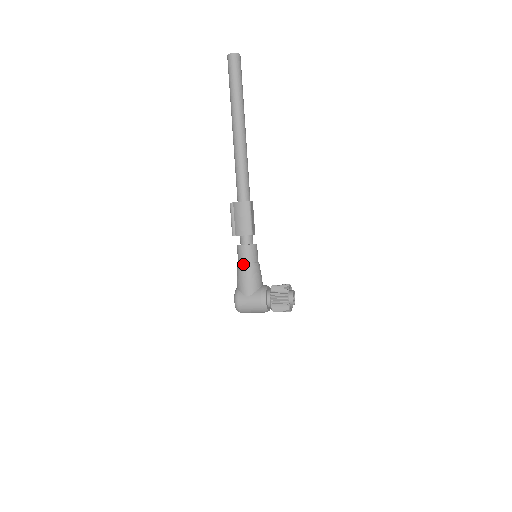
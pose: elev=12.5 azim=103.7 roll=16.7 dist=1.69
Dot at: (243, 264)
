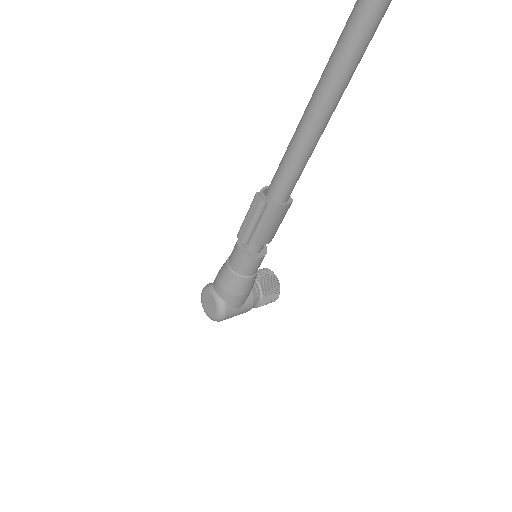
Dot at: (248, 278)
